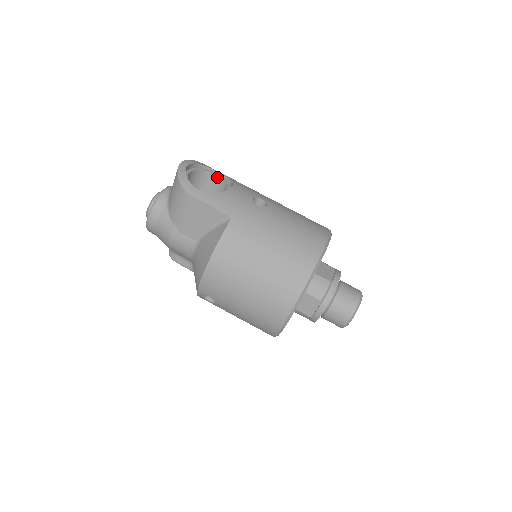
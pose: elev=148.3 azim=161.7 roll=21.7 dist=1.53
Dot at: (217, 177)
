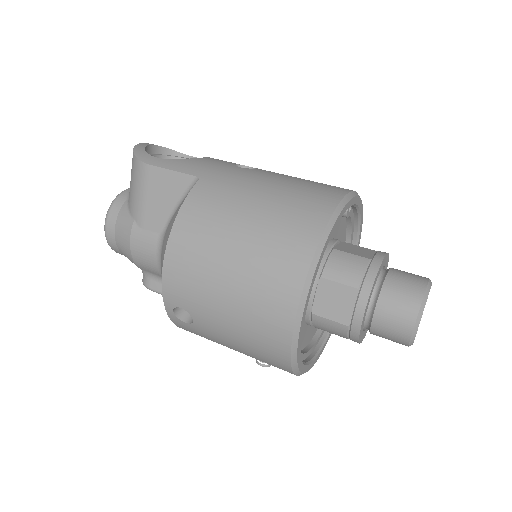
Dot at: occluded
